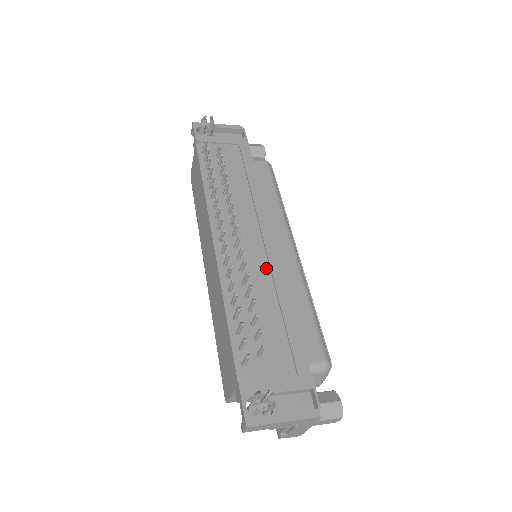
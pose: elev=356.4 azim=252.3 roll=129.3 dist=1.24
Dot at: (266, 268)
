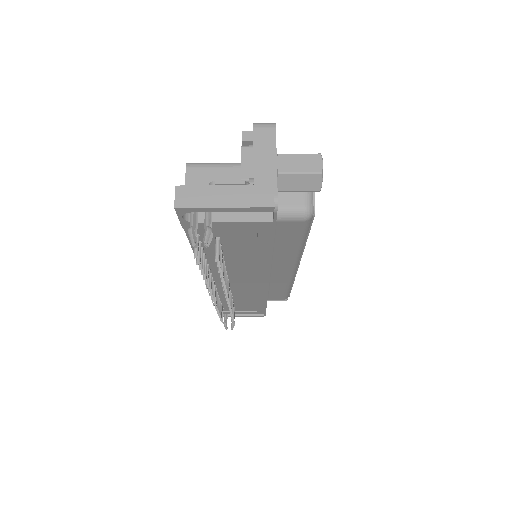
Dot at: (253, 290)
